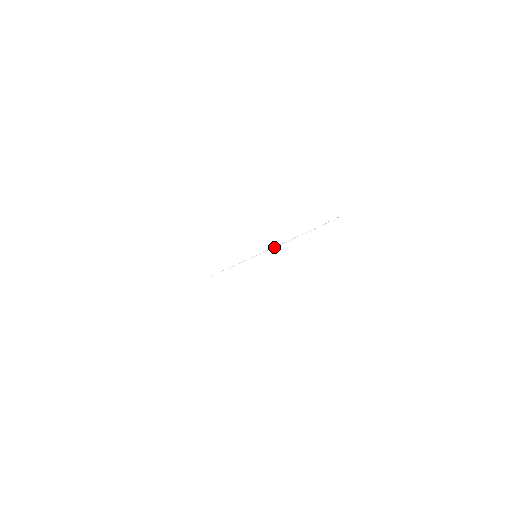
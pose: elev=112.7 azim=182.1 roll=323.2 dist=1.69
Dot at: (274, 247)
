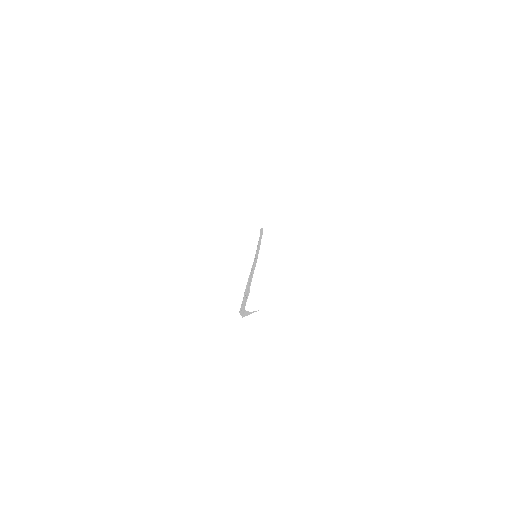
Dot at: (252, 266)
